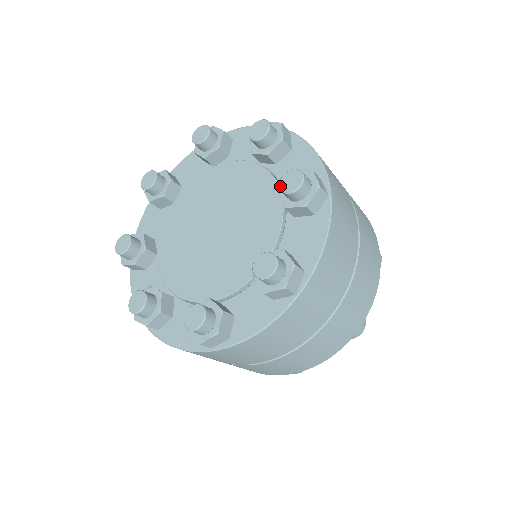
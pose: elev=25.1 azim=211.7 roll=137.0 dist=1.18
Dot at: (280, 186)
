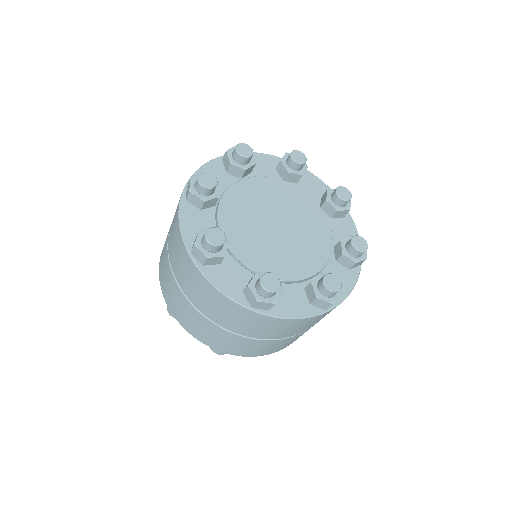
Dot at: (339, 196)
